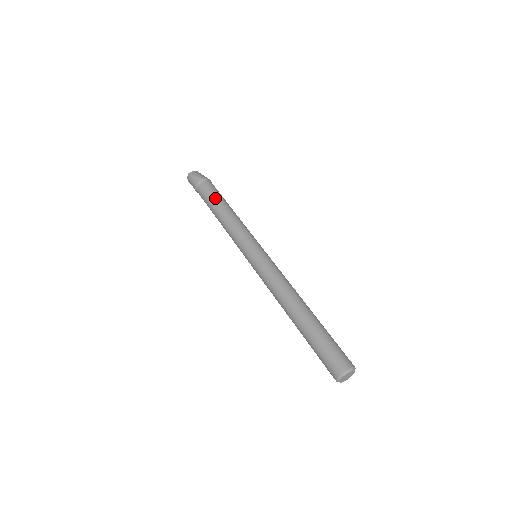
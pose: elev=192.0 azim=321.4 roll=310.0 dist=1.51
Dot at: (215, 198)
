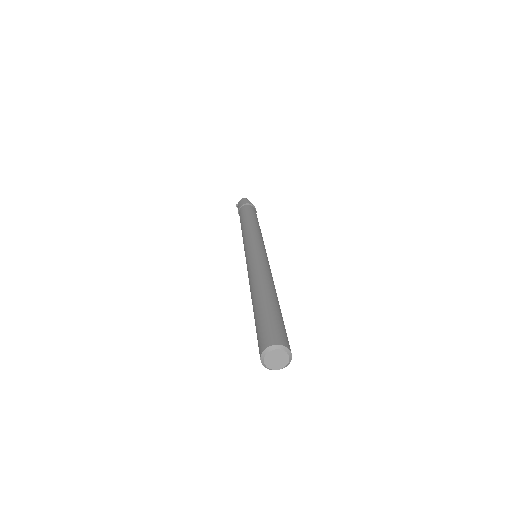
Dot at: (254, 215)
